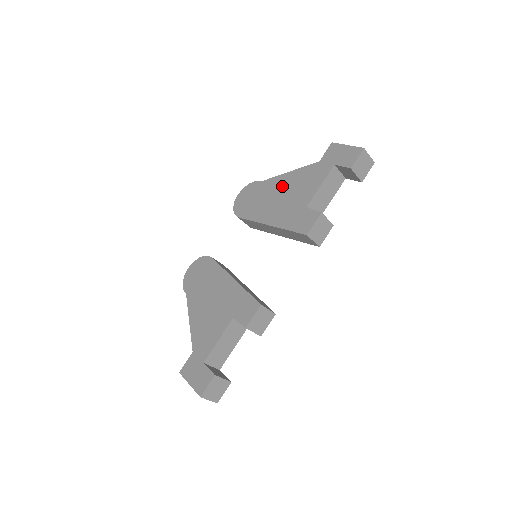
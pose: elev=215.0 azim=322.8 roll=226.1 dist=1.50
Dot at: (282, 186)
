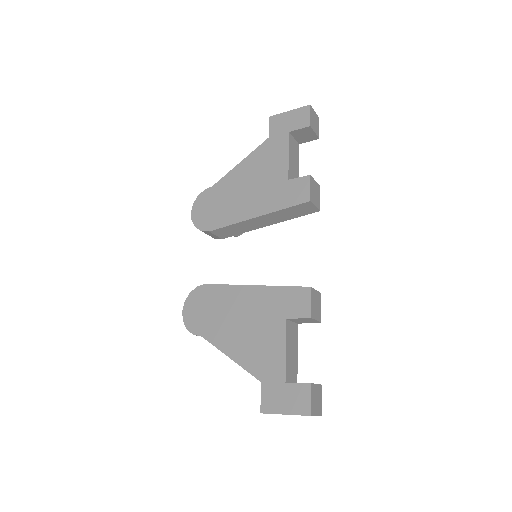
Dot at: (242, 178)
